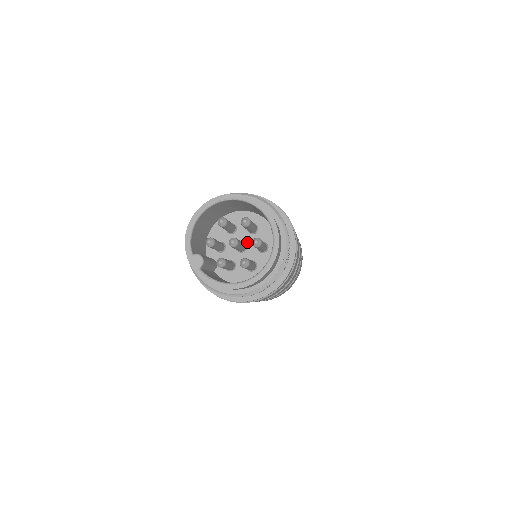
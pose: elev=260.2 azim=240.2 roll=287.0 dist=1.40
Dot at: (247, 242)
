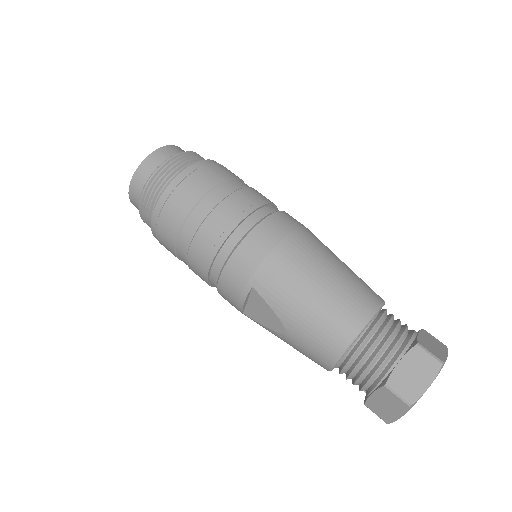
Dot at: occluded
